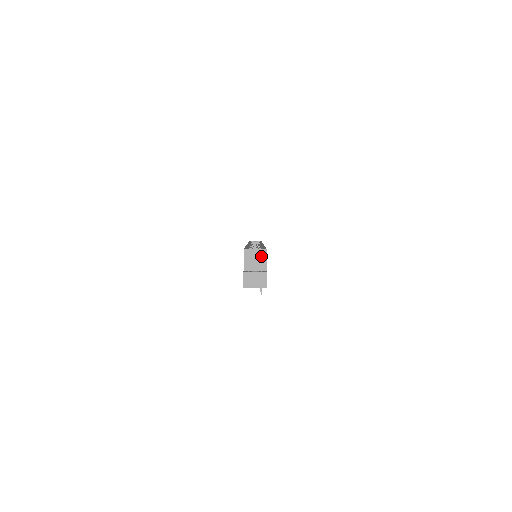
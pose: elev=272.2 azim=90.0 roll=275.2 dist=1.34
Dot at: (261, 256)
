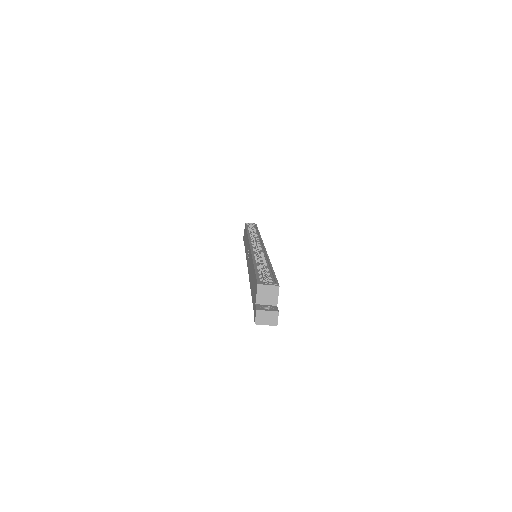
Dot at: (273, 292)
